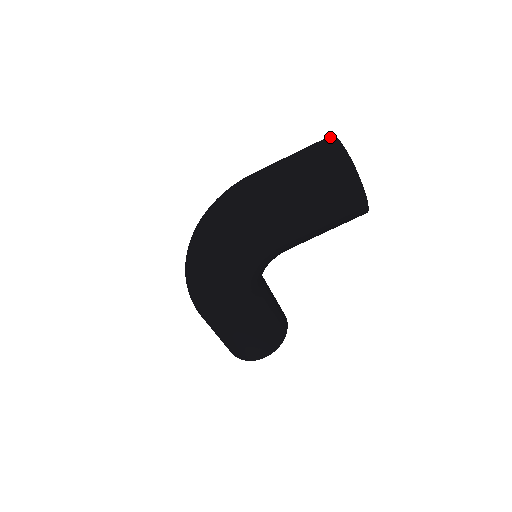
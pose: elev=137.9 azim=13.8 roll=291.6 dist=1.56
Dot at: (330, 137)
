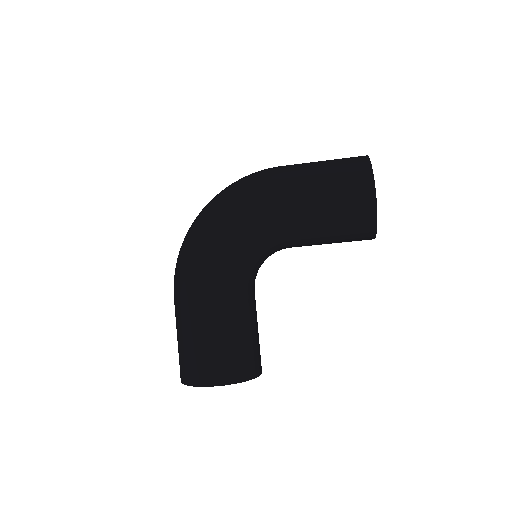
Dot at: occluded
